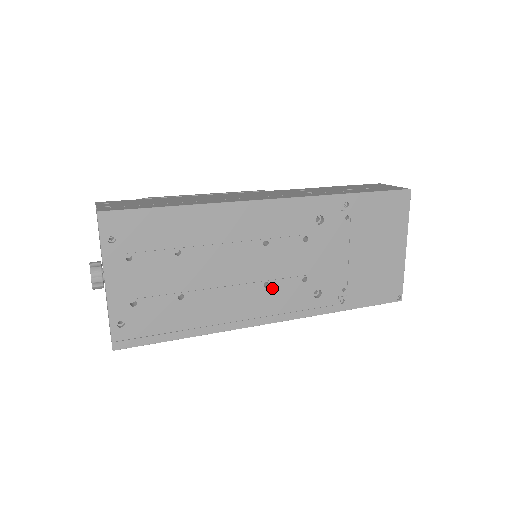
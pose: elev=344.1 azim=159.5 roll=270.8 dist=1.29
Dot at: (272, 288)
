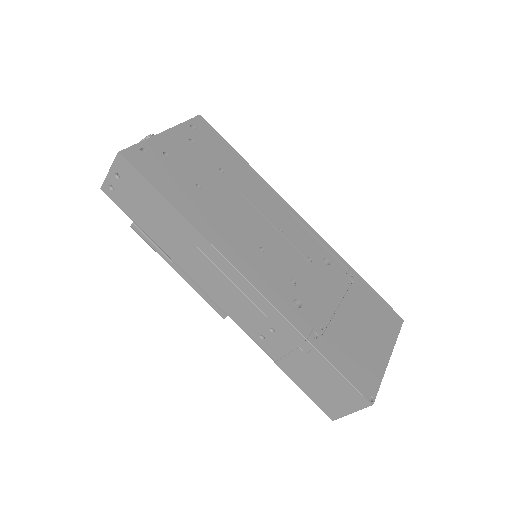
Dot at: (264, 257)
